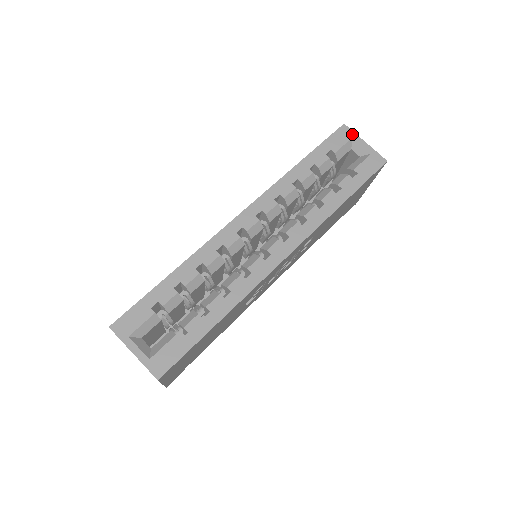
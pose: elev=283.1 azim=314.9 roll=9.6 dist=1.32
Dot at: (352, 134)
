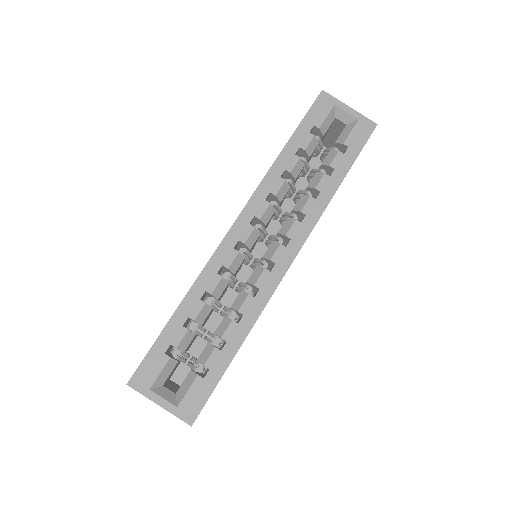
Dot at: (333, 101)
